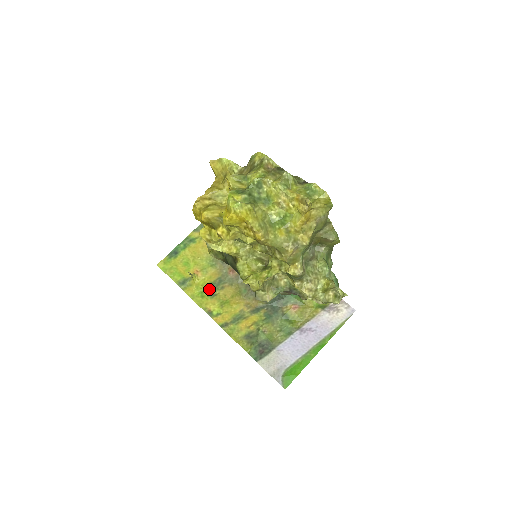
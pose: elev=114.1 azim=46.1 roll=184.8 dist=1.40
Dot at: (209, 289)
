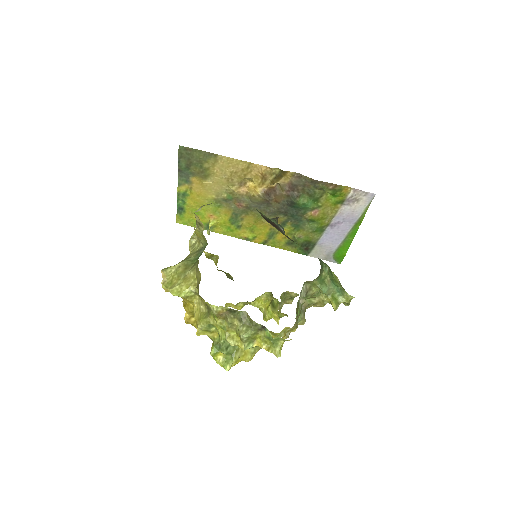
Dot at: (232, 224)
